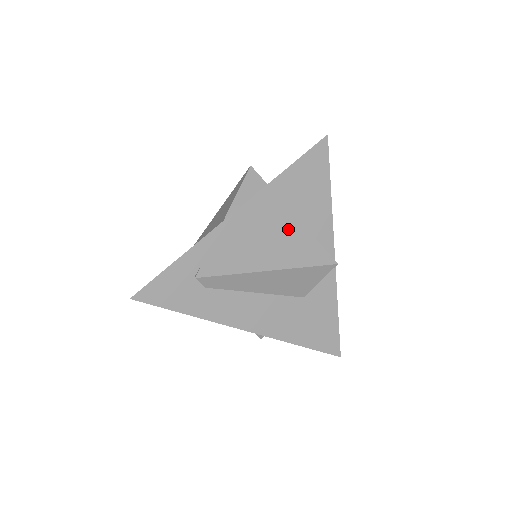
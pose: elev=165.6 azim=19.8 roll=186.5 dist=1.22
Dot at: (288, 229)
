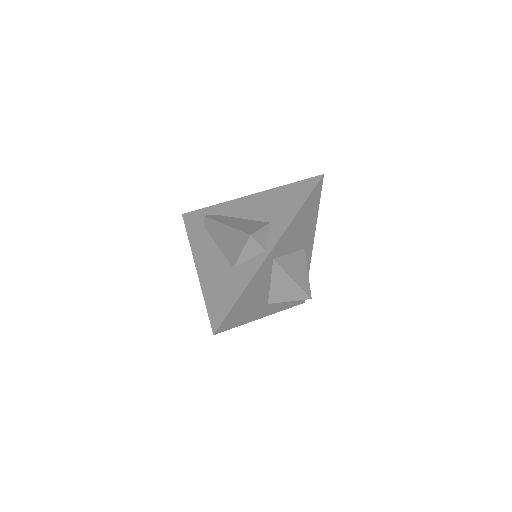
Dot at: (261, 219)
